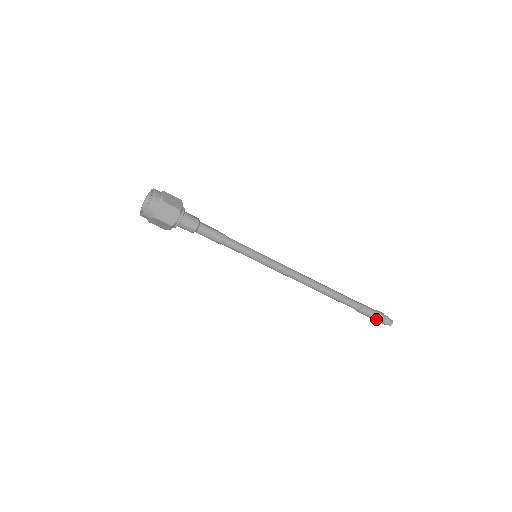
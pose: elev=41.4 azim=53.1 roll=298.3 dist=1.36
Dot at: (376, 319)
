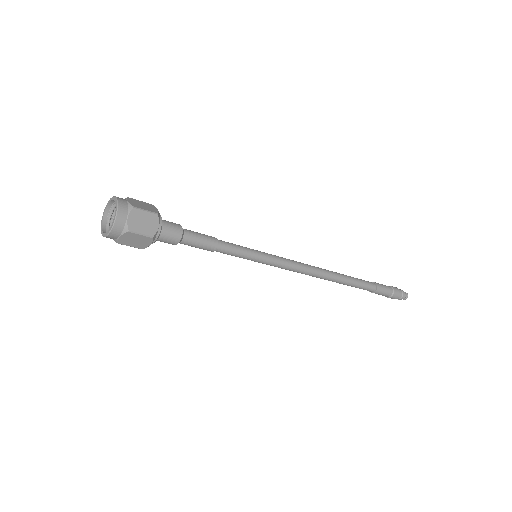
Dot at: (393, 295)
